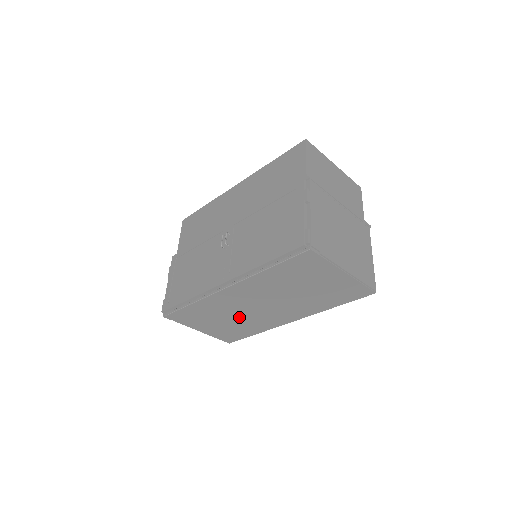
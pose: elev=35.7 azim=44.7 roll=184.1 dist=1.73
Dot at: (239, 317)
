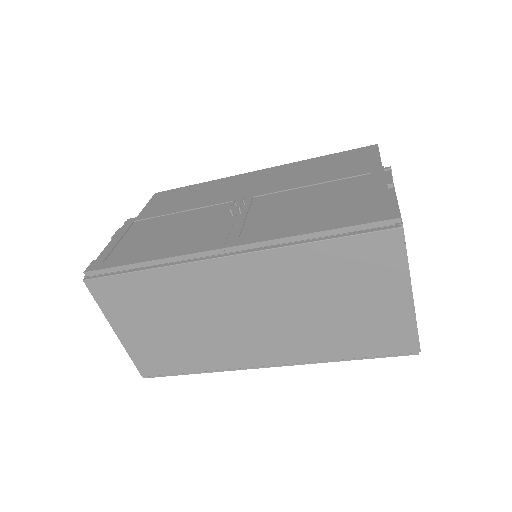
Dot at: (198, 328)
